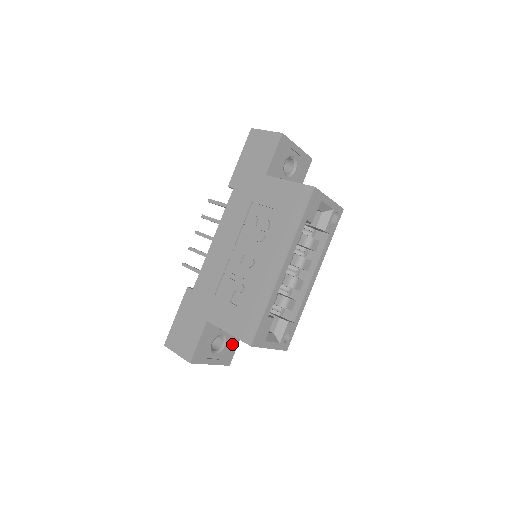
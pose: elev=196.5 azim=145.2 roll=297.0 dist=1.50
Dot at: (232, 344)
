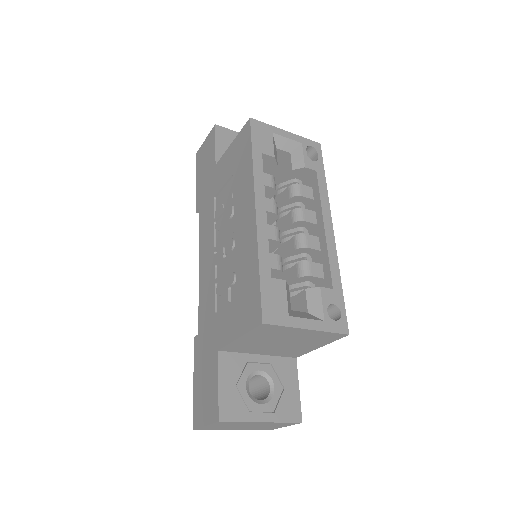
Dot at: (287, 385)
